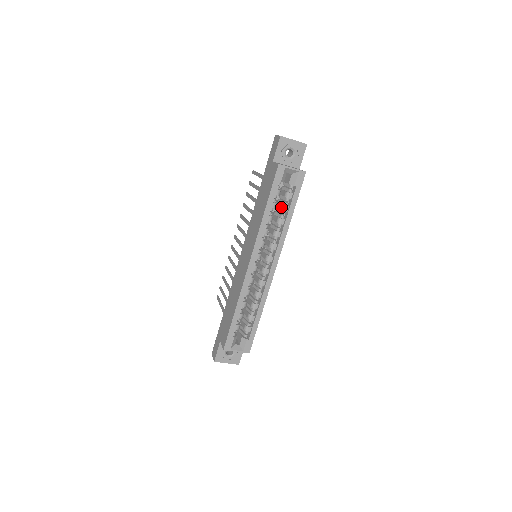
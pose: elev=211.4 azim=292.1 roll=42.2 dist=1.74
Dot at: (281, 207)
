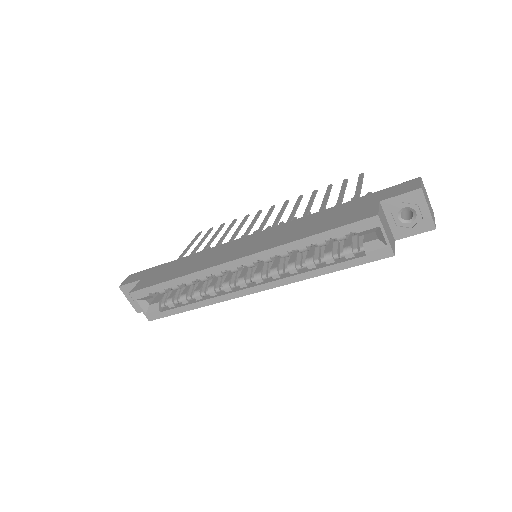
Dot at: (328, 252)
